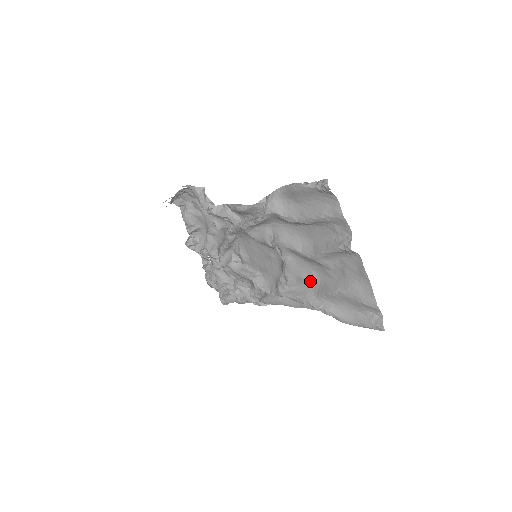
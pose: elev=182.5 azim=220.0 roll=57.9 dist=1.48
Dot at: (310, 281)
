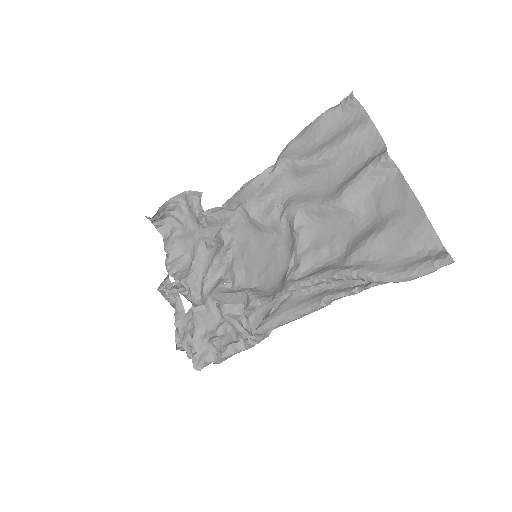
Dot at: (332, 250)
